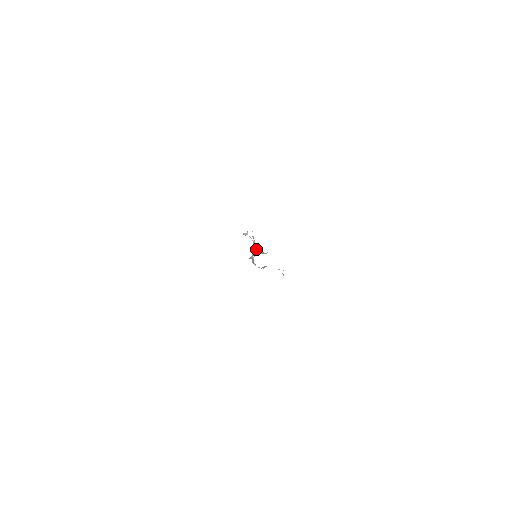
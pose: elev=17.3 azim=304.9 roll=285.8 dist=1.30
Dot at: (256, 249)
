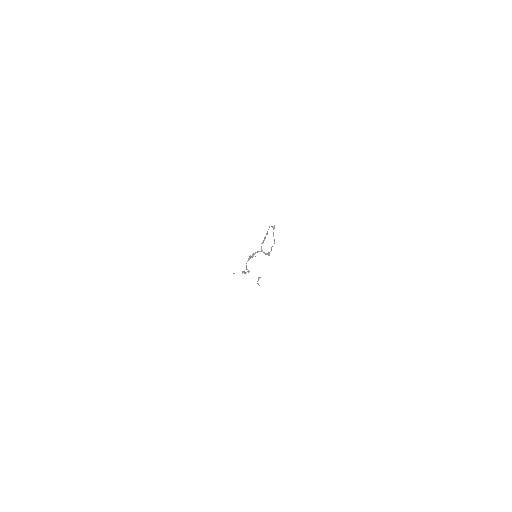
Dot at: occluded
